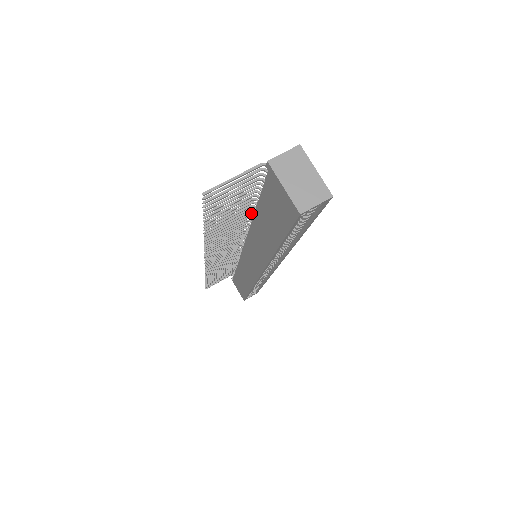
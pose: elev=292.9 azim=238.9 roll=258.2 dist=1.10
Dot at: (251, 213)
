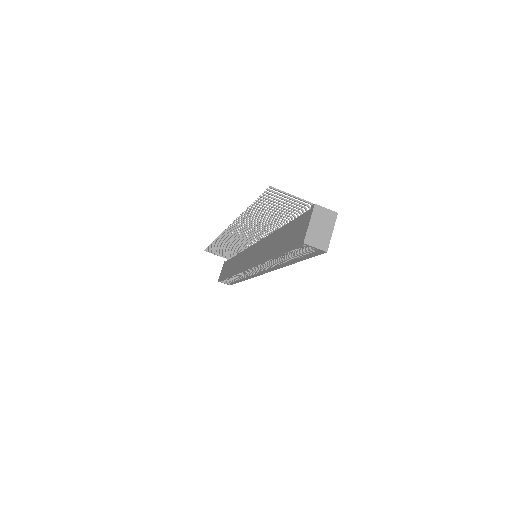
Dot at: (280, 226)
